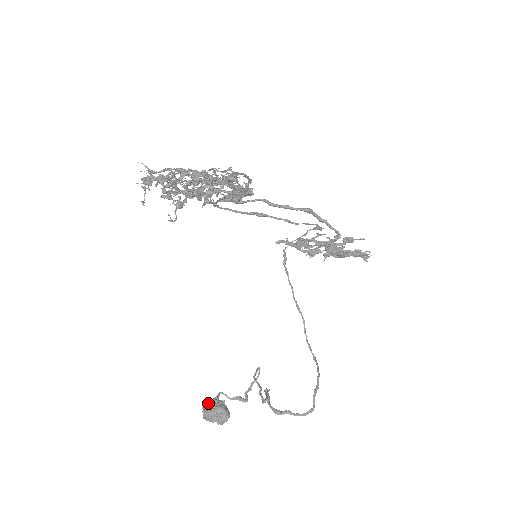
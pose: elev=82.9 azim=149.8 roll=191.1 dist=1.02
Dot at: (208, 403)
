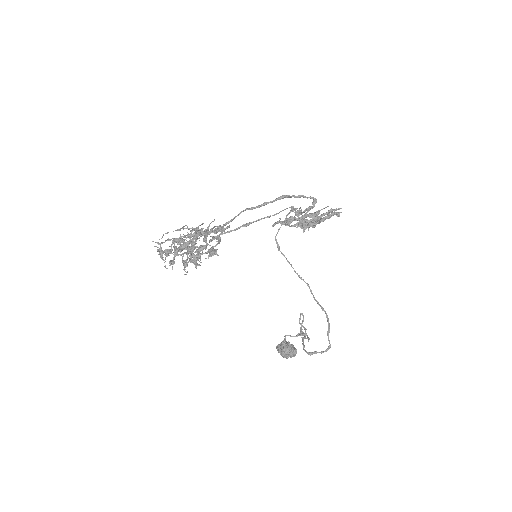
Dot at: (279, 347)
